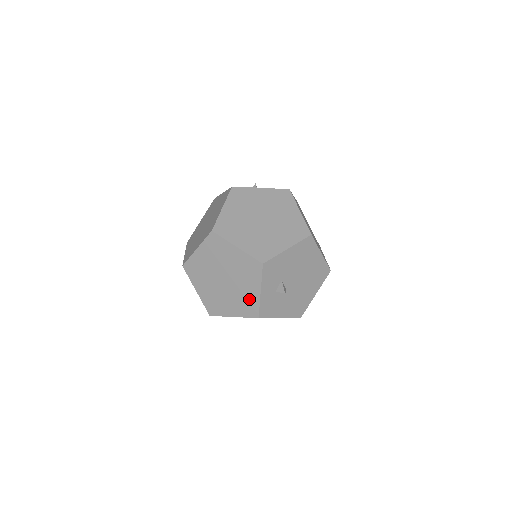
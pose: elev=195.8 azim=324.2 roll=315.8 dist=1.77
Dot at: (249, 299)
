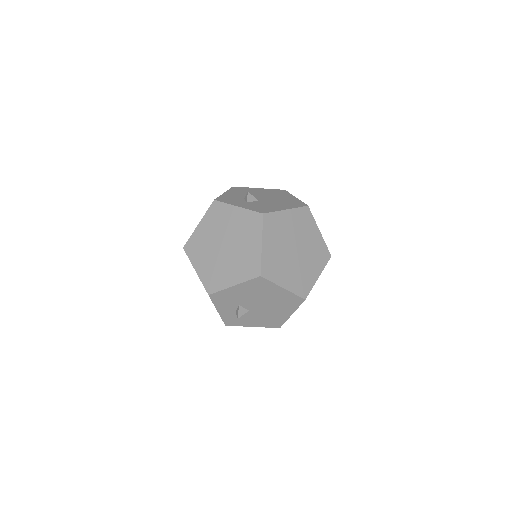
Dot at: occluded
